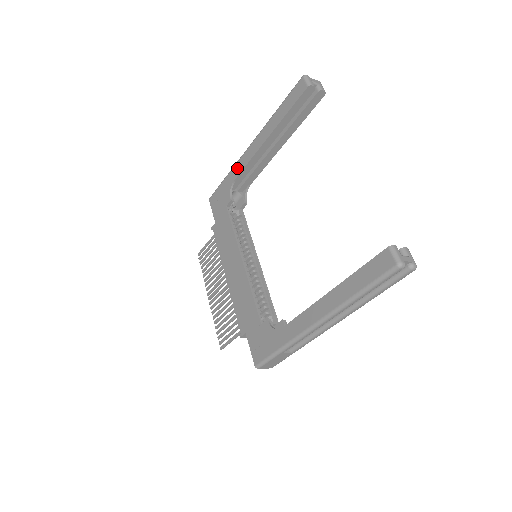
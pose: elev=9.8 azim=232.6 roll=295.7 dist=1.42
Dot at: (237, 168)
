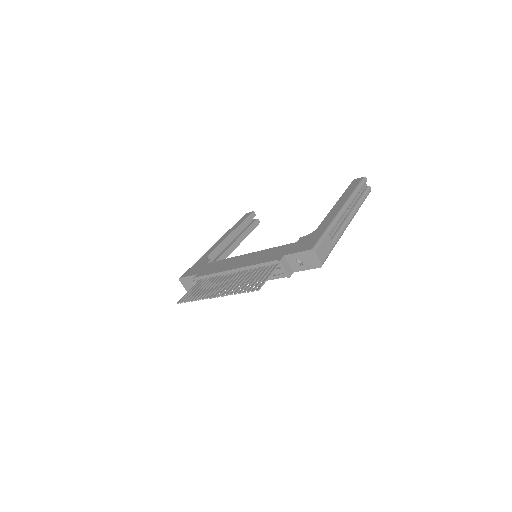
Dot at: (208, 252)
